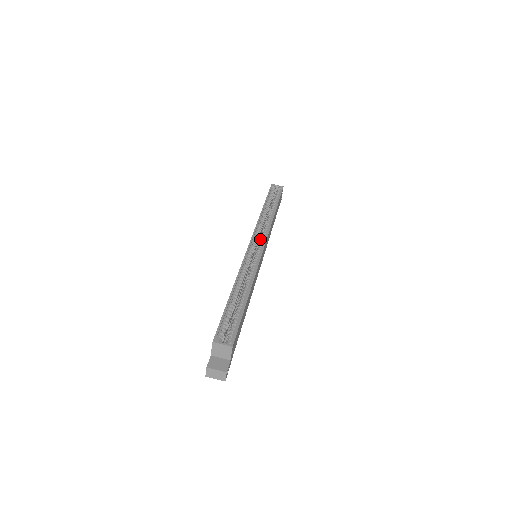
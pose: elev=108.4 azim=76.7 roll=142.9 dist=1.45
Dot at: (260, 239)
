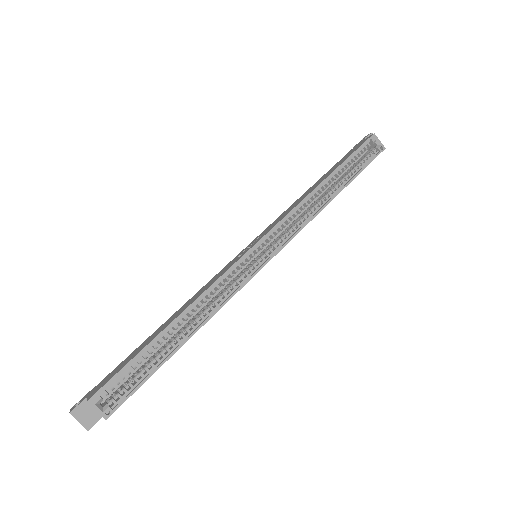
Dot at: (277, 238)
